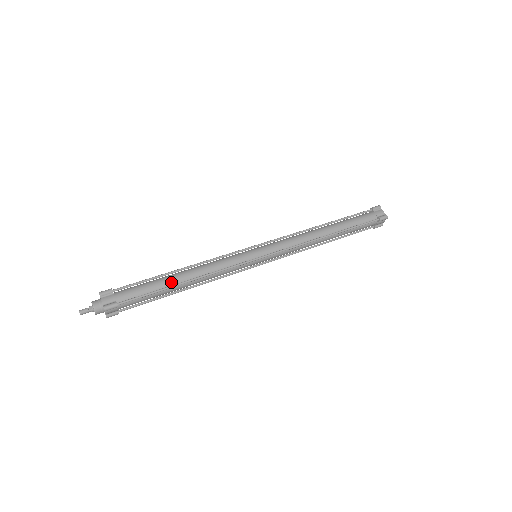
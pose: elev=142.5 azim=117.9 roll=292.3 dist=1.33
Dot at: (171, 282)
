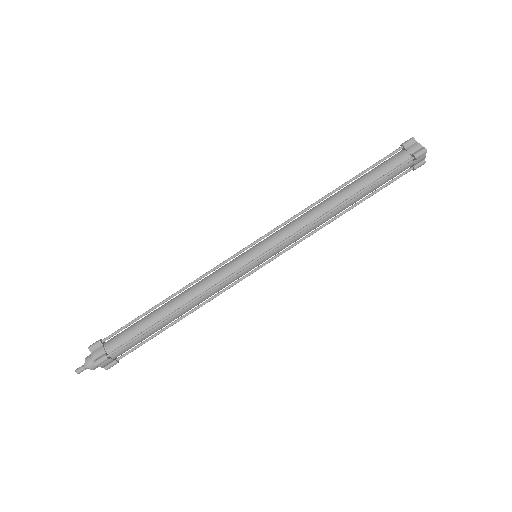
Dot at: (160, 316)
